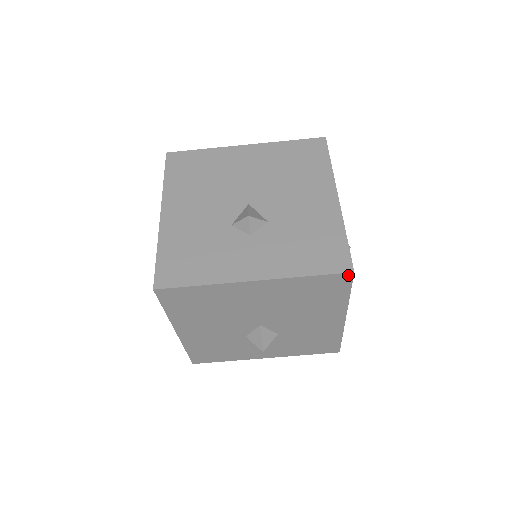
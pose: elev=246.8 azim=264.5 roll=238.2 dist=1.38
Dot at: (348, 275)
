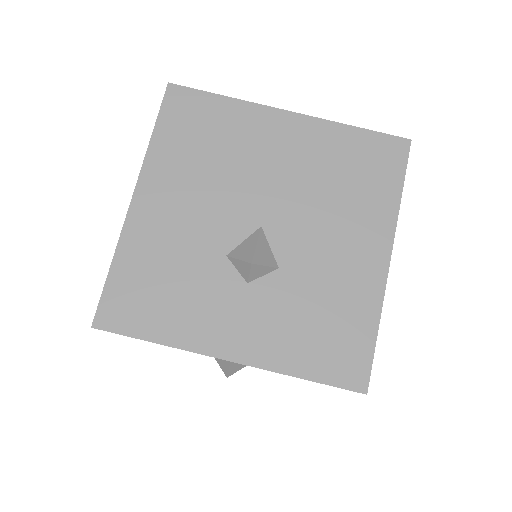
Dot at: (357, 392)
